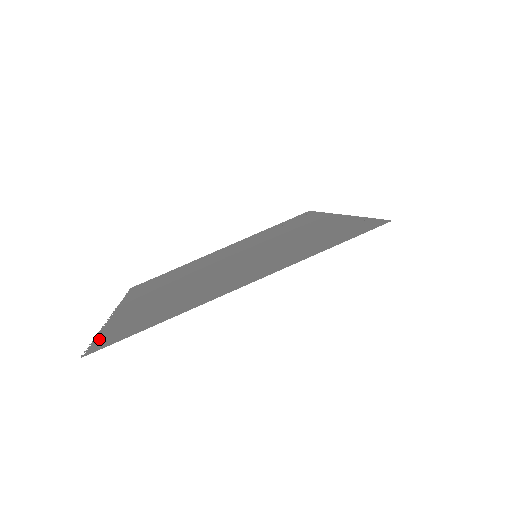
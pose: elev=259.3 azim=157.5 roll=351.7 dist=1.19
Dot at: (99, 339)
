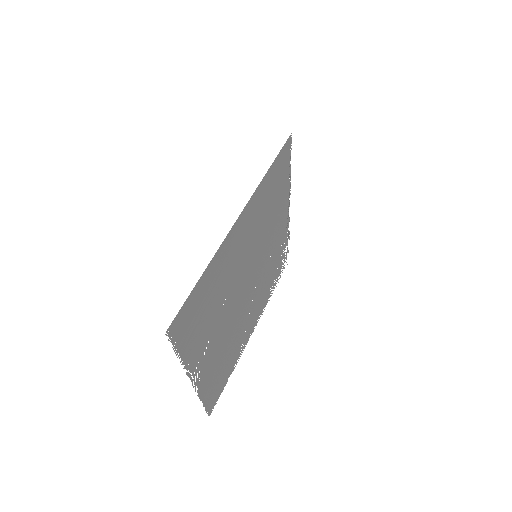
Dot at: (178, 343)
